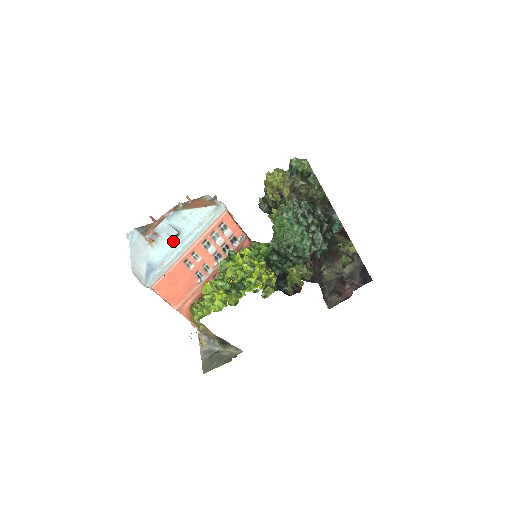
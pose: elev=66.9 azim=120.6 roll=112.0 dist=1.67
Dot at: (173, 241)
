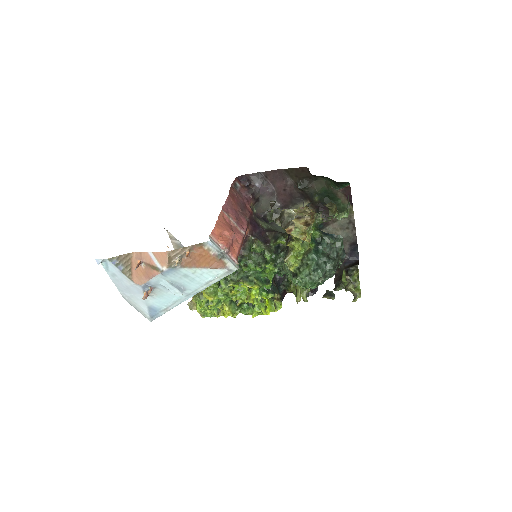
Dot at: occluded
